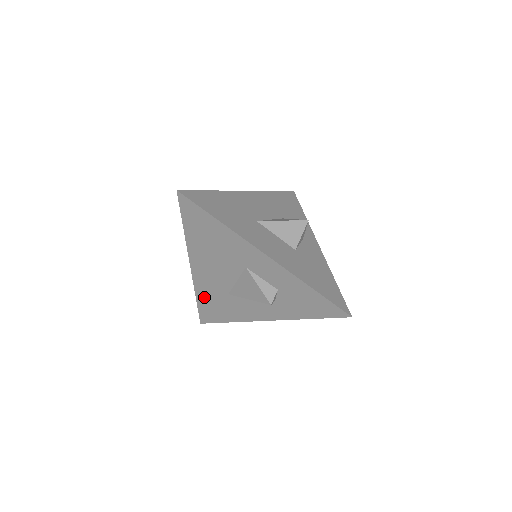
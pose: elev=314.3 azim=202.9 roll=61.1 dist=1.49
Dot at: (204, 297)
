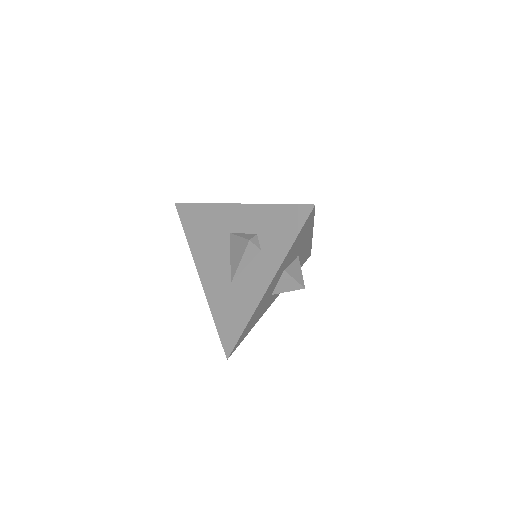
Dot at: (218, 310)
